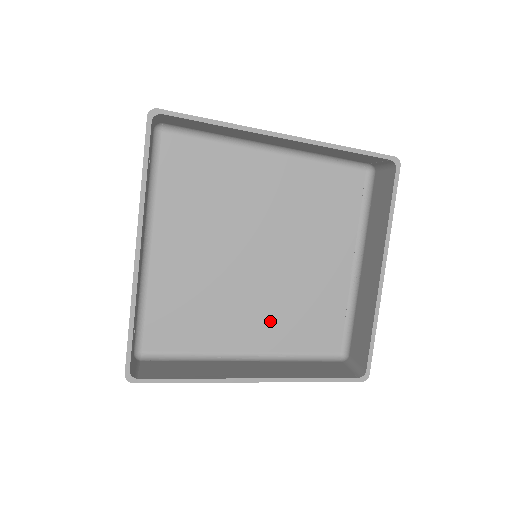
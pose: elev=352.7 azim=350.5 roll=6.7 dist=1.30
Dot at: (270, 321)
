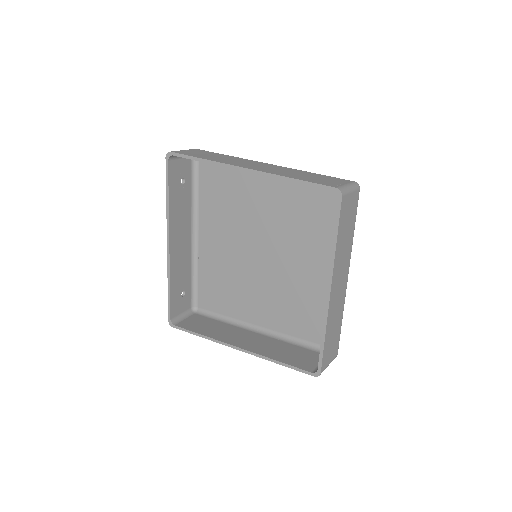
Dot at: (275, 307)
